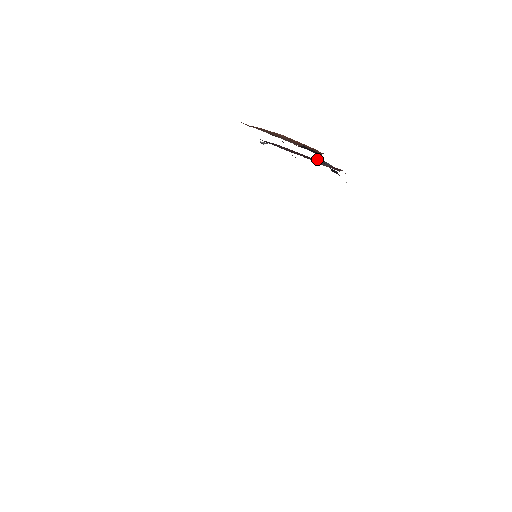
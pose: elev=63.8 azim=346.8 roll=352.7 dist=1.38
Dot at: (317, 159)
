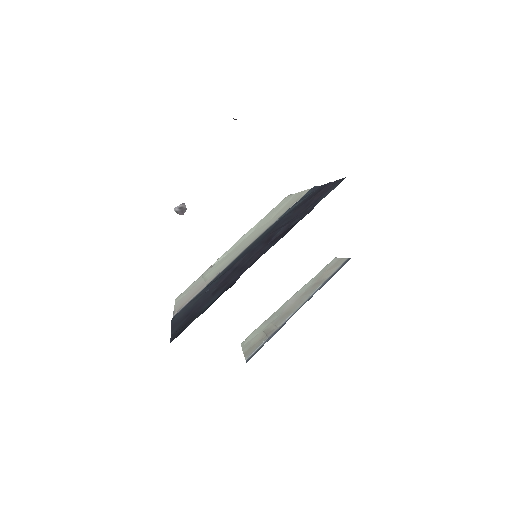
Dot at: occluded
